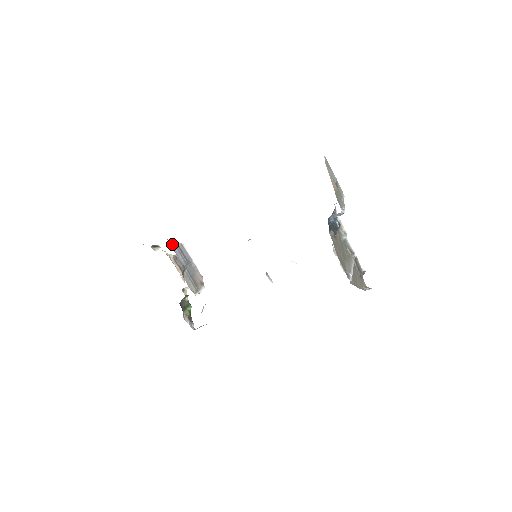
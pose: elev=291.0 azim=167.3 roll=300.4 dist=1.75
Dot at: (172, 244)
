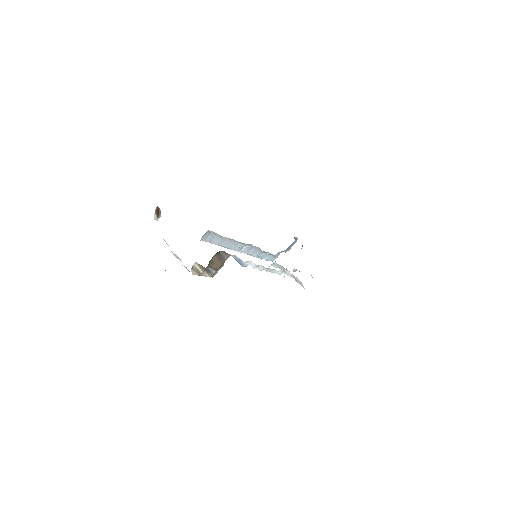
Dot at: occluded
